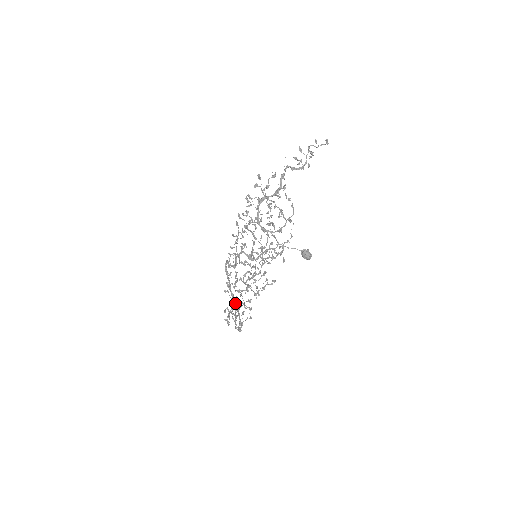
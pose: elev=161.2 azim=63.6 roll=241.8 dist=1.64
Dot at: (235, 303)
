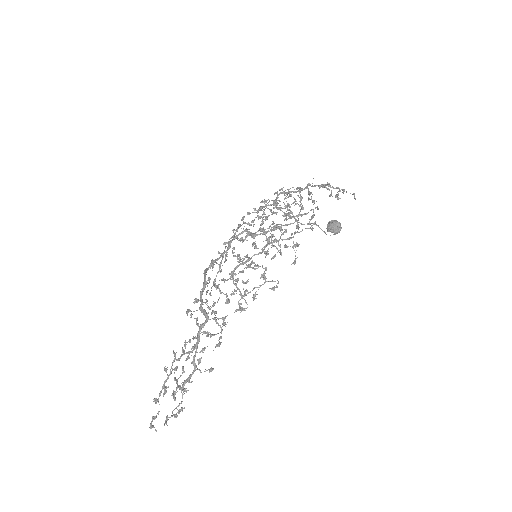
Dot at: occluded
